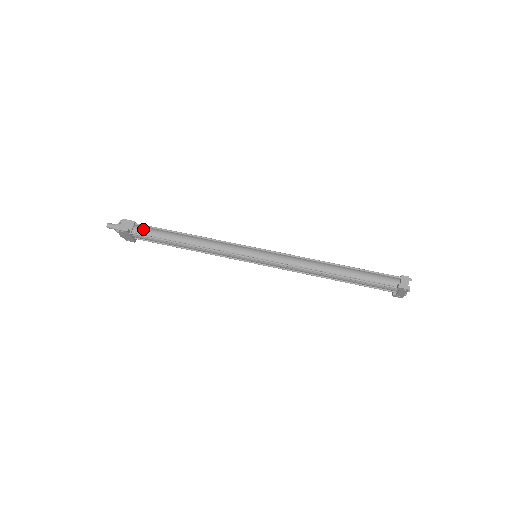
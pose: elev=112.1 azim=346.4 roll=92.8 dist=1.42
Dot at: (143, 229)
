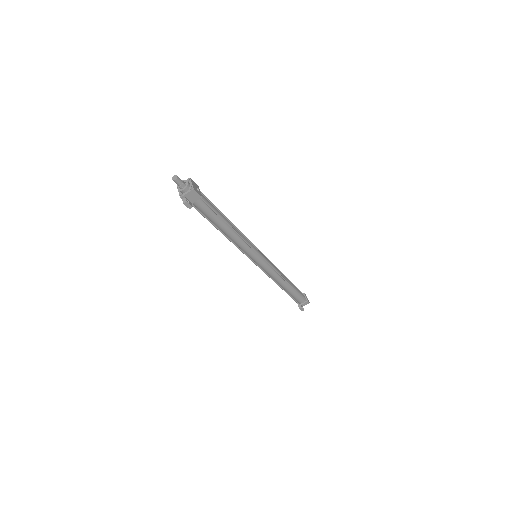
Dot at: (203, 206)
